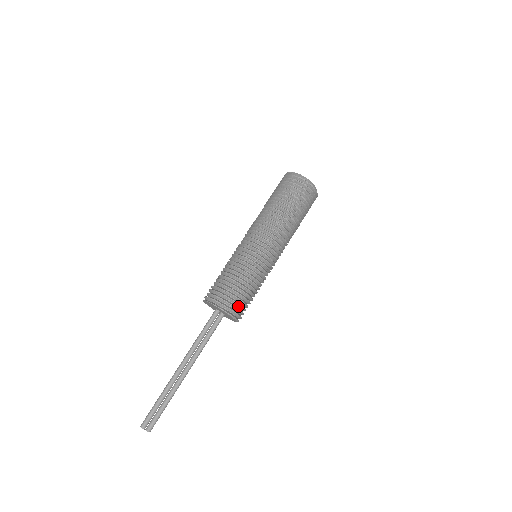
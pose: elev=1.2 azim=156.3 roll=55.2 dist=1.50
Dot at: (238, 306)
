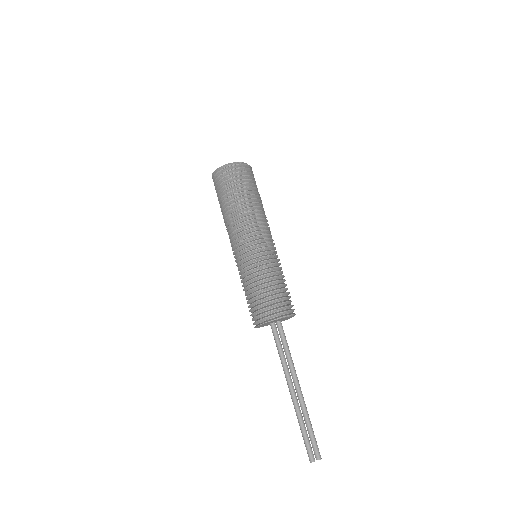
Dot at: (281, 305)
